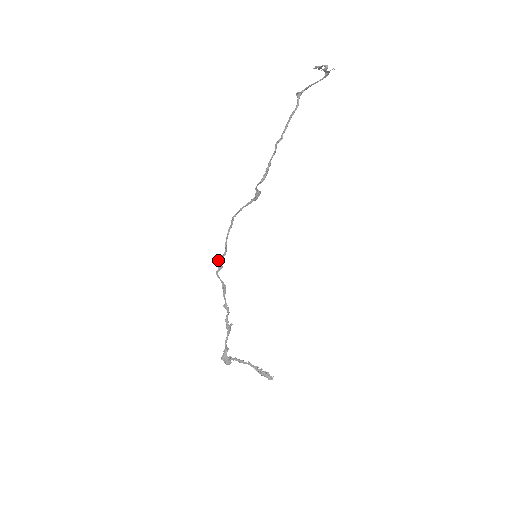
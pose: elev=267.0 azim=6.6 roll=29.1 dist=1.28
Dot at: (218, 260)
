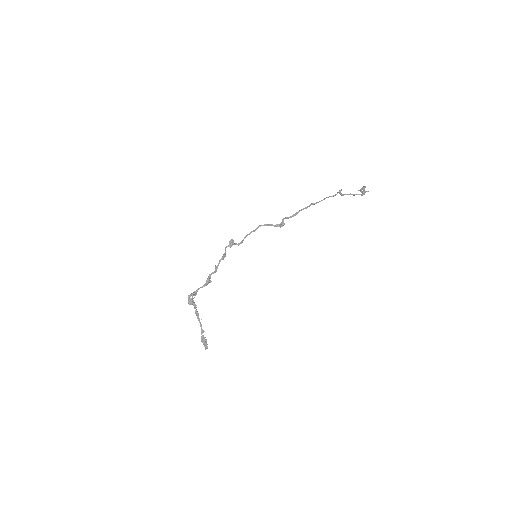
Dot at: (233, 240)
